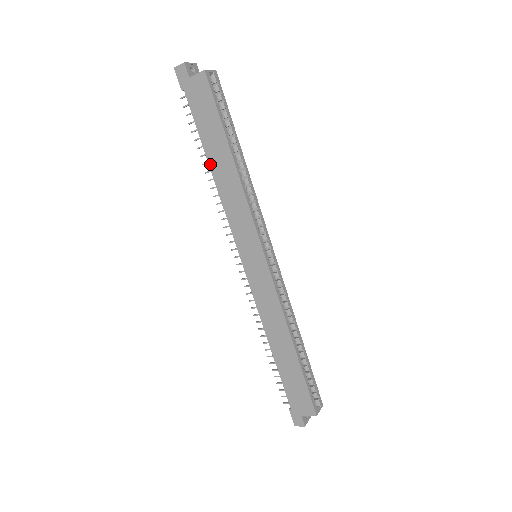
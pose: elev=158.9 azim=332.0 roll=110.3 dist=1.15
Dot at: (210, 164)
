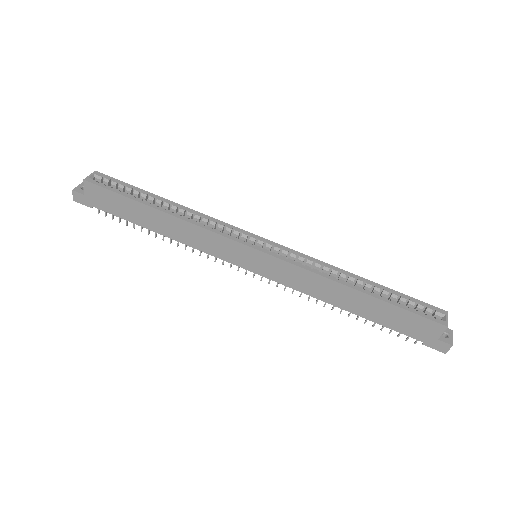
Dot at: (156, 232)
